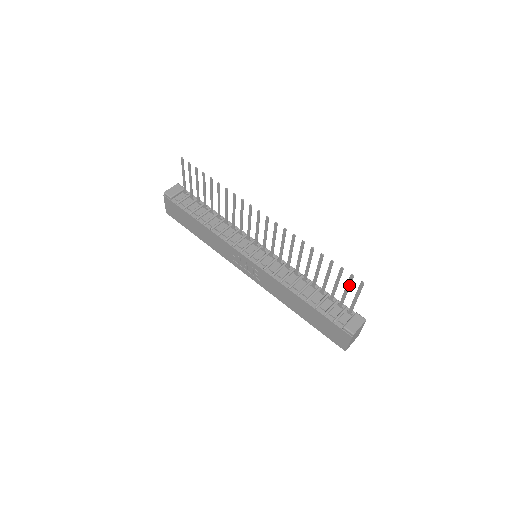
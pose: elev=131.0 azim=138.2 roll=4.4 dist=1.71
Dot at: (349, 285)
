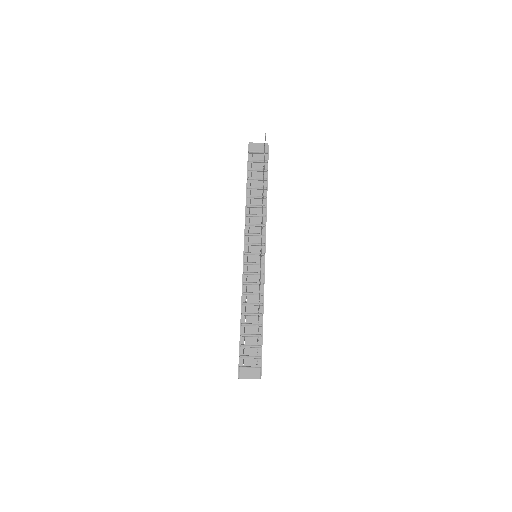
Dot at: occluded
